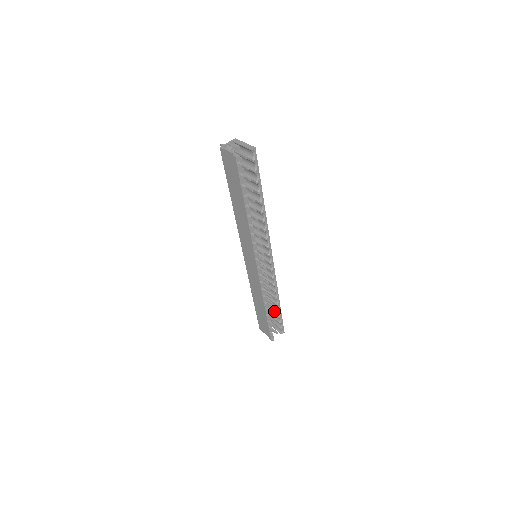
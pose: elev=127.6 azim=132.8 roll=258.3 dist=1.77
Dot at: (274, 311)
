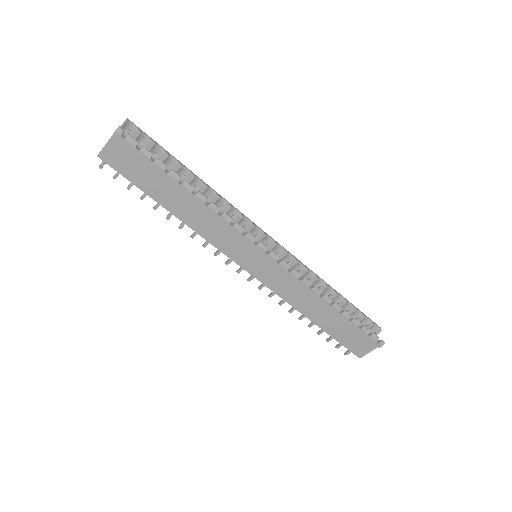
Dot at: occluded
